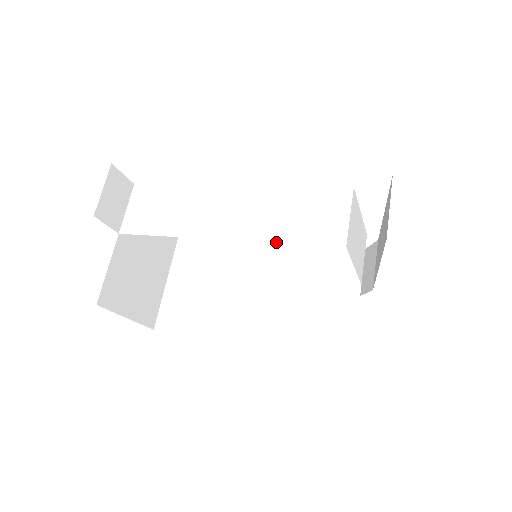
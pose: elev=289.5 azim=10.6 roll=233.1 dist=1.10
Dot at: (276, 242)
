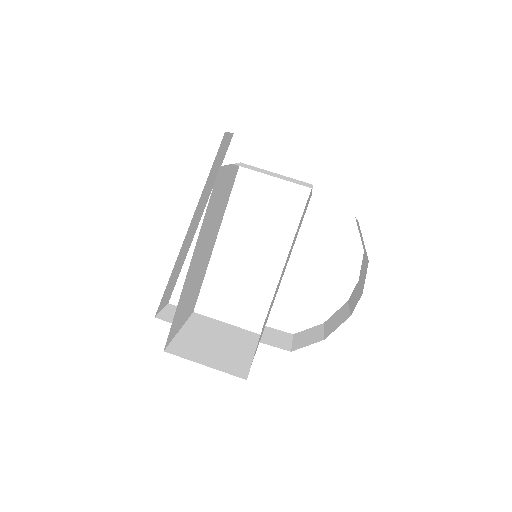
Dot at: (218, 211)
